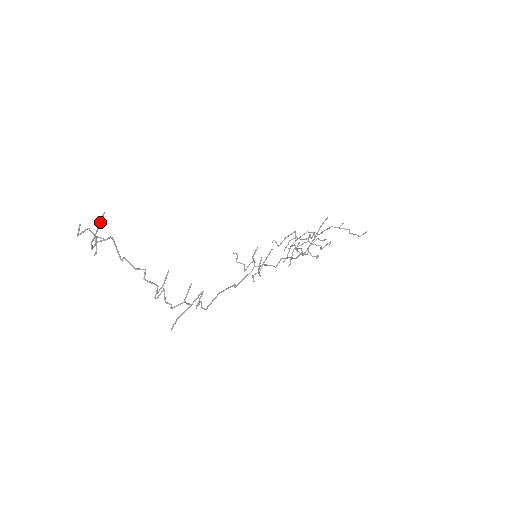
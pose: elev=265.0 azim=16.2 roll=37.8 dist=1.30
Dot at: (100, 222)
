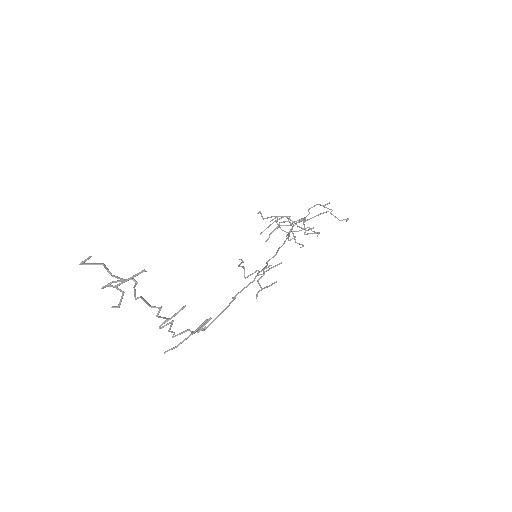
Dot at: occluded
